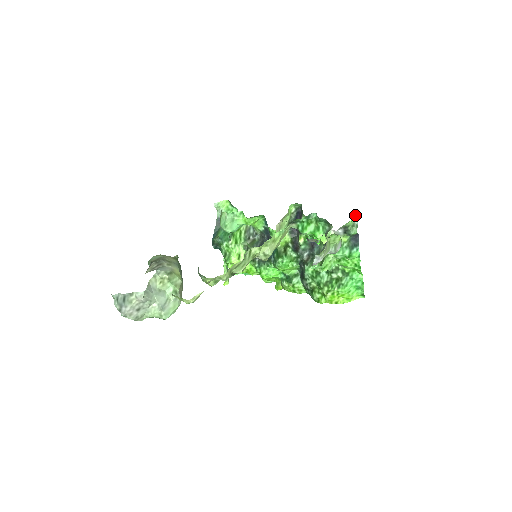
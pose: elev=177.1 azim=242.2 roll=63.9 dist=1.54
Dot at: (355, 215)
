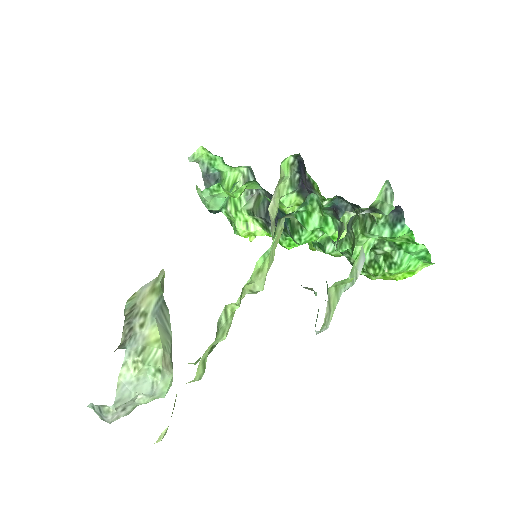
Dot at: occluded
